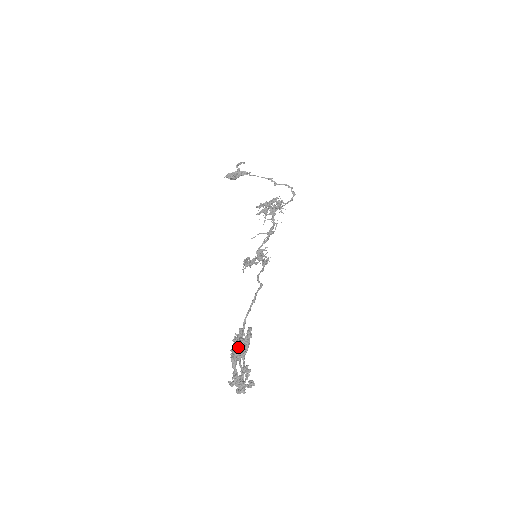
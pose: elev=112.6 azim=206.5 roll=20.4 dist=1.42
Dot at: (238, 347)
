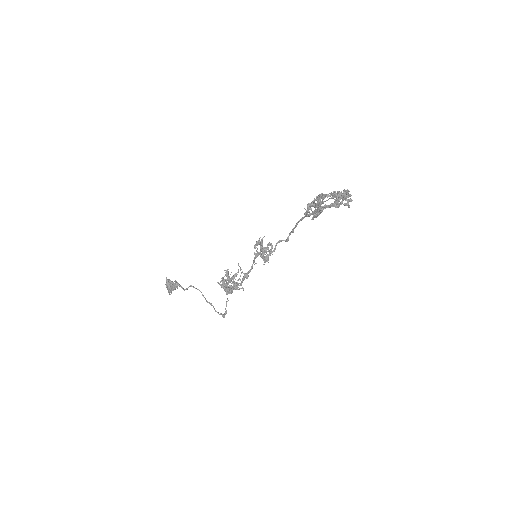
Dot at: occluded
